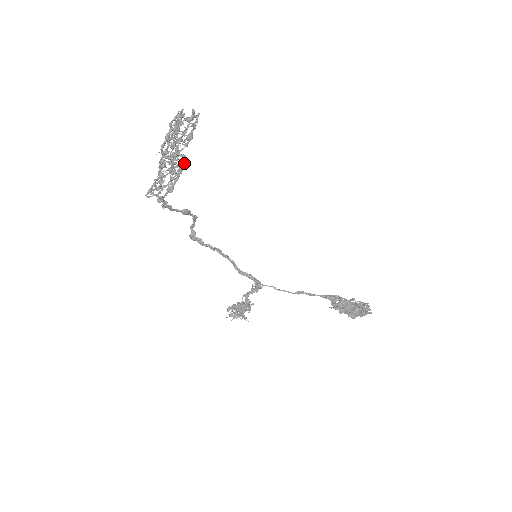
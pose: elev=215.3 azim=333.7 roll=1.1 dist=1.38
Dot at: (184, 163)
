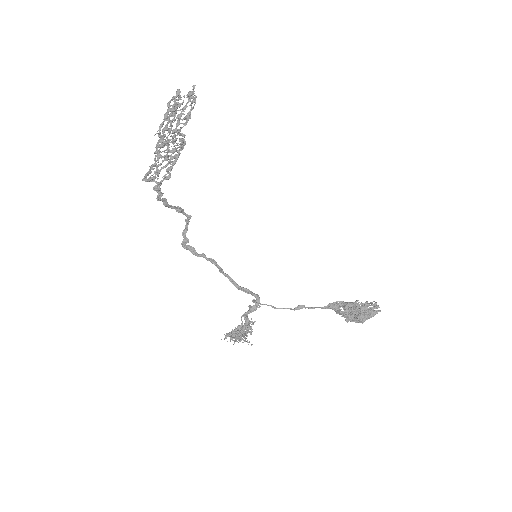
Dot at: (183, 143)
